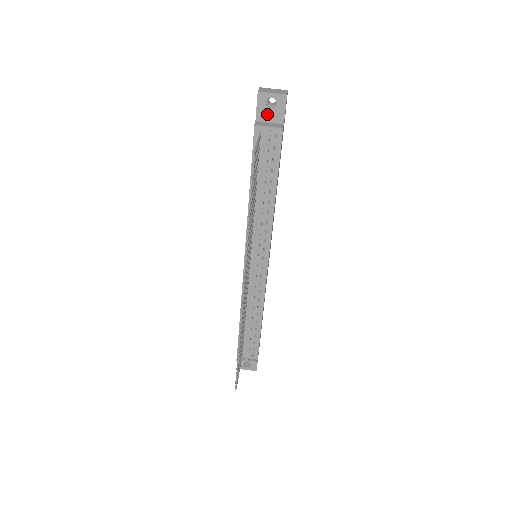
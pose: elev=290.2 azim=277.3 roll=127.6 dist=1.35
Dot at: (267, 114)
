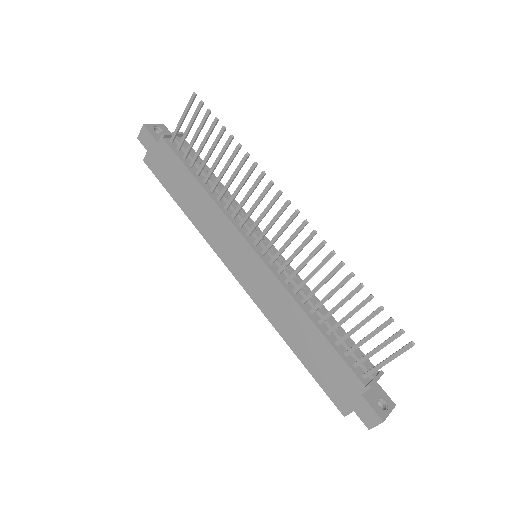
Dot at: occluded
